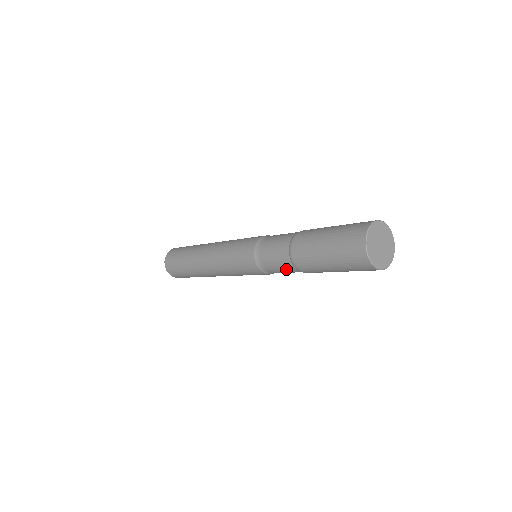
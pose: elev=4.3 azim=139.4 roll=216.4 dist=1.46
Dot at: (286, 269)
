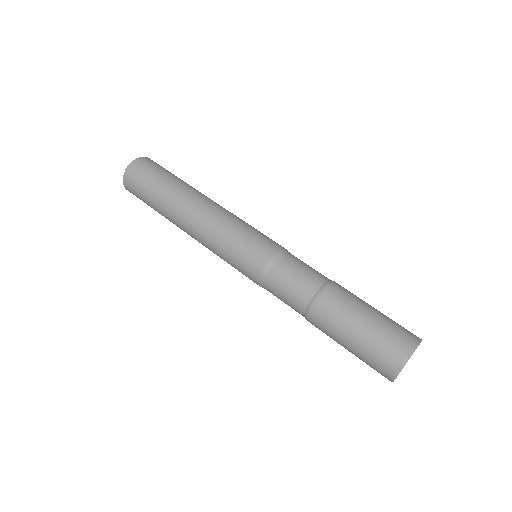
Dot at: occluded
